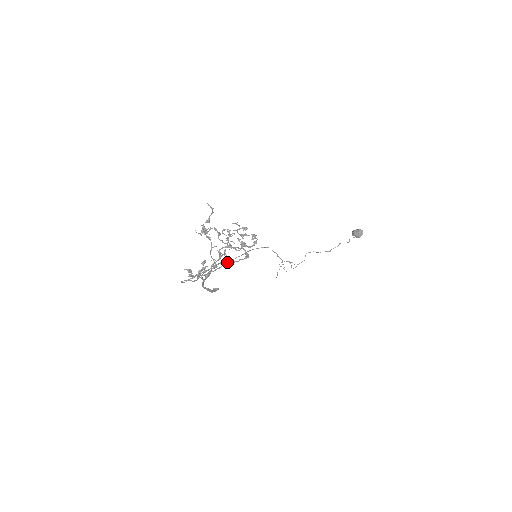
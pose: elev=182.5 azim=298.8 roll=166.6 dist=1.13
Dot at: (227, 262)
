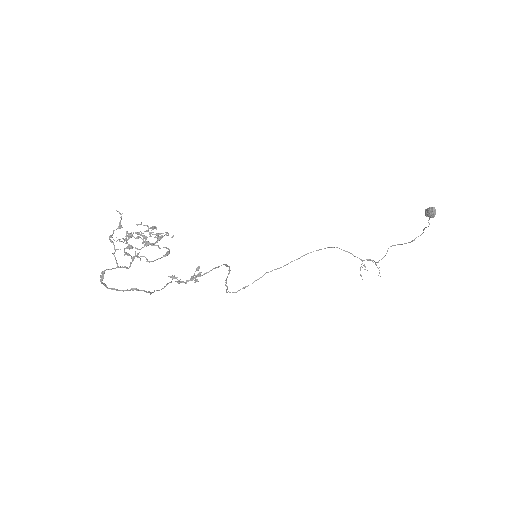
Dot at: occluded
